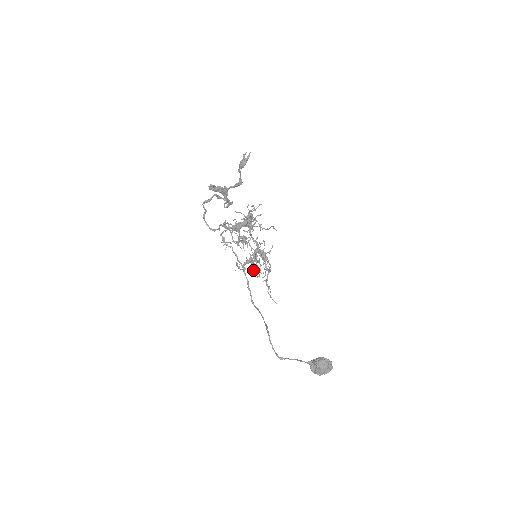
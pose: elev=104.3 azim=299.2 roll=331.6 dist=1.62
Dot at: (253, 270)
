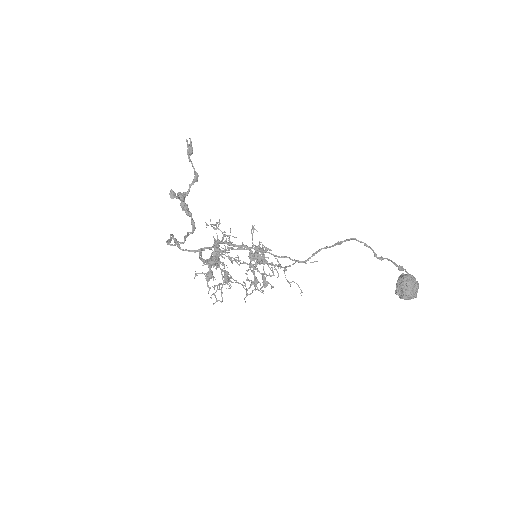
Dot at: (264, 272)
